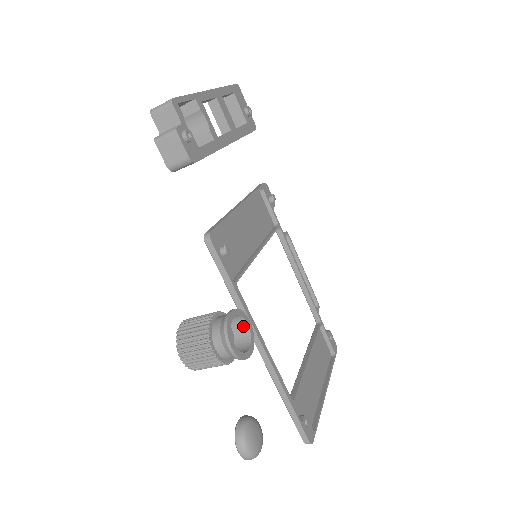
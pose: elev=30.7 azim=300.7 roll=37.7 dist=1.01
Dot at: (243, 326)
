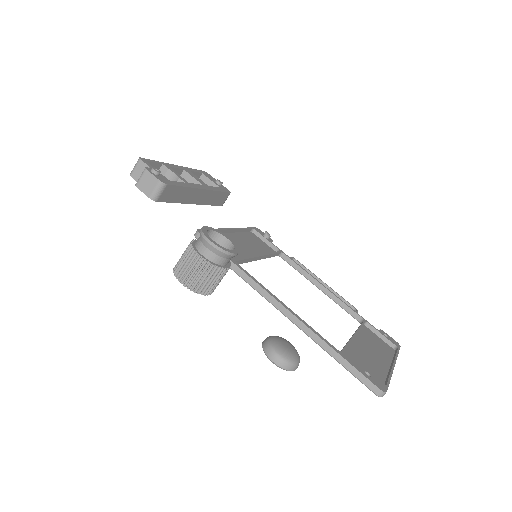
Dot at: (226, 244)
